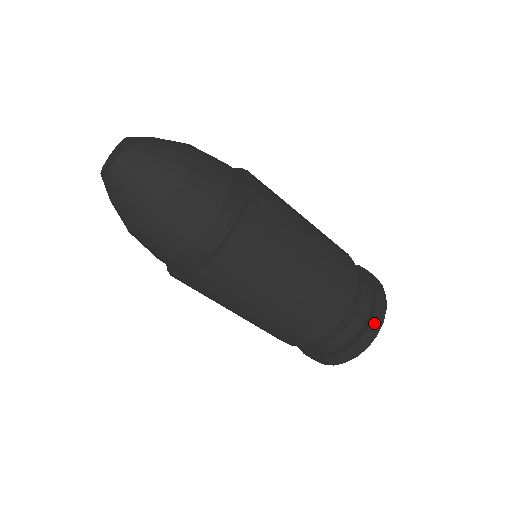
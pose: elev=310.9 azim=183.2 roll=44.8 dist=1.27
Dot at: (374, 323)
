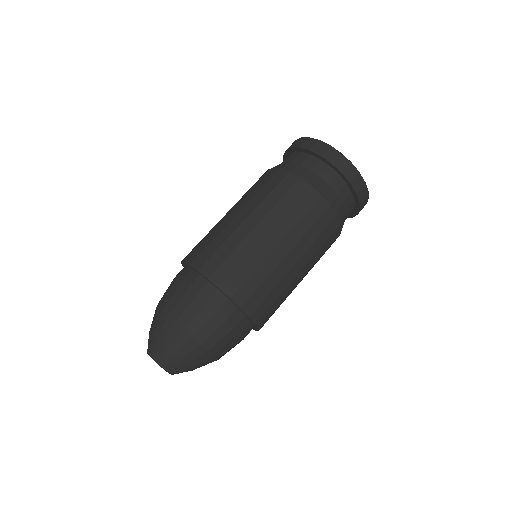
Dot at: (360, 194)
